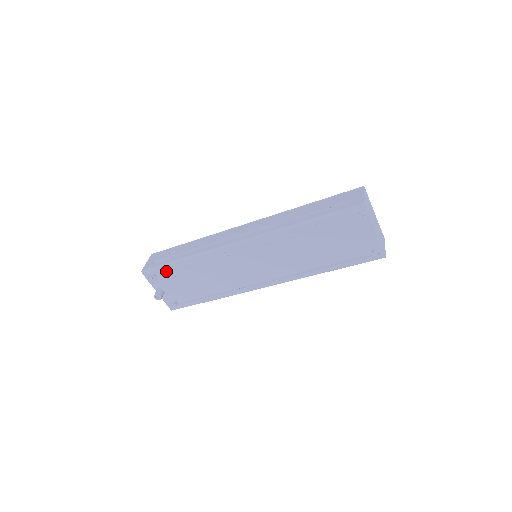
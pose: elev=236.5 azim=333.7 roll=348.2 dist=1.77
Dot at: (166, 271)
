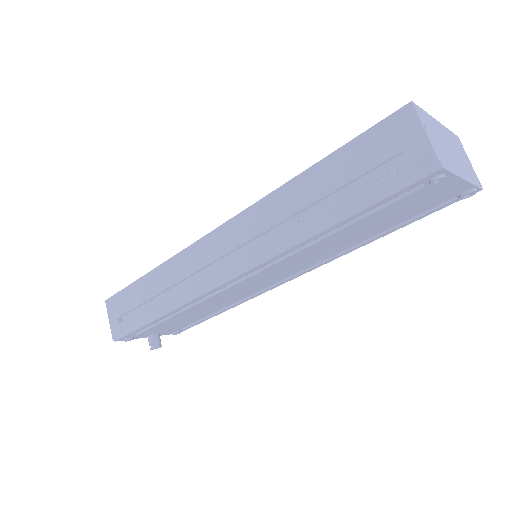
Dot at: occluded
